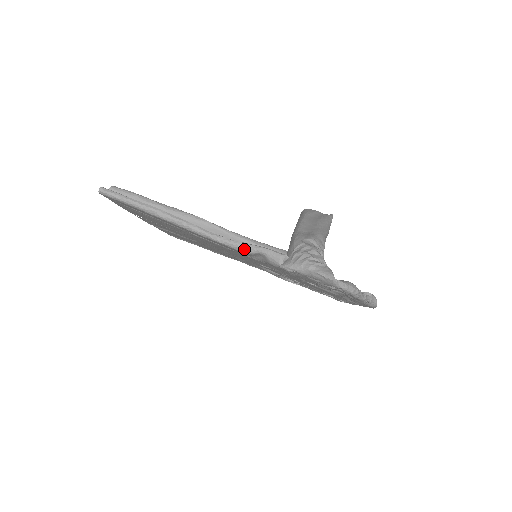
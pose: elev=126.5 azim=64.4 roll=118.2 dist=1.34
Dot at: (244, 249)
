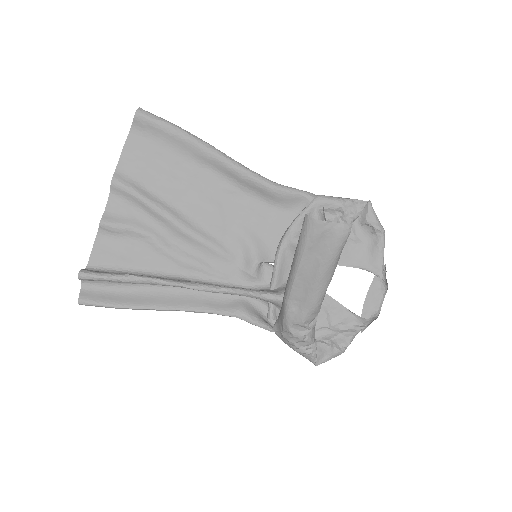
Dot at: (237, 316)
